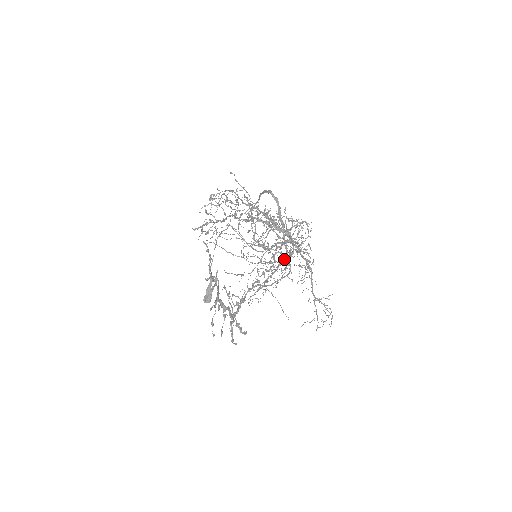
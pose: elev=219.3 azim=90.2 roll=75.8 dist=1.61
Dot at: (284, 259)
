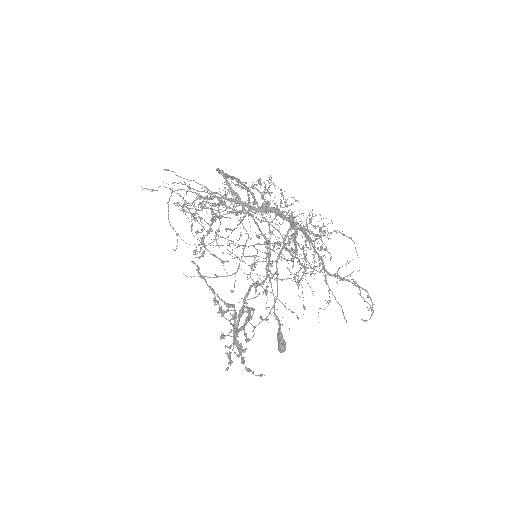
Dot at: occluded
